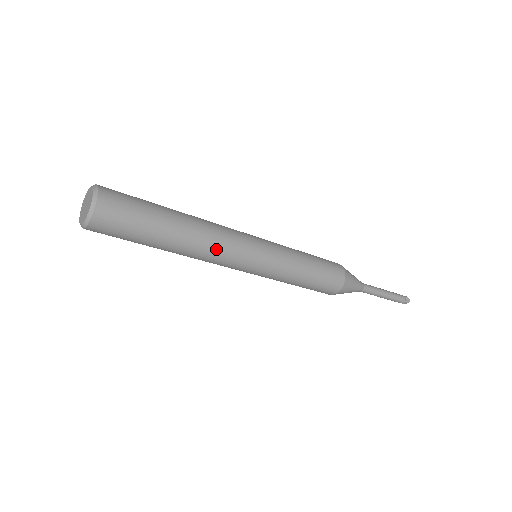
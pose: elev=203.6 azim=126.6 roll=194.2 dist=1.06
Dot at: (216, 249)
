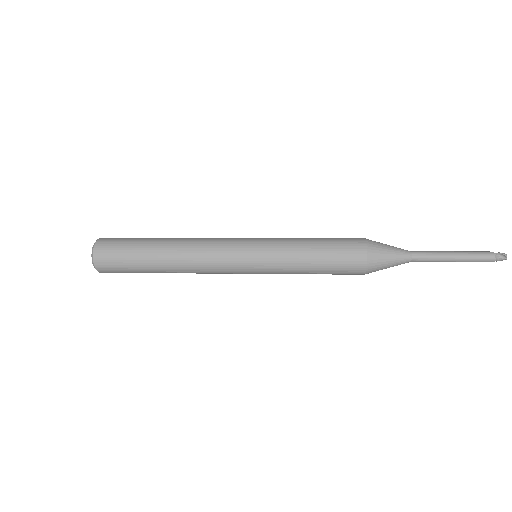
Dot at: (201, 267)
